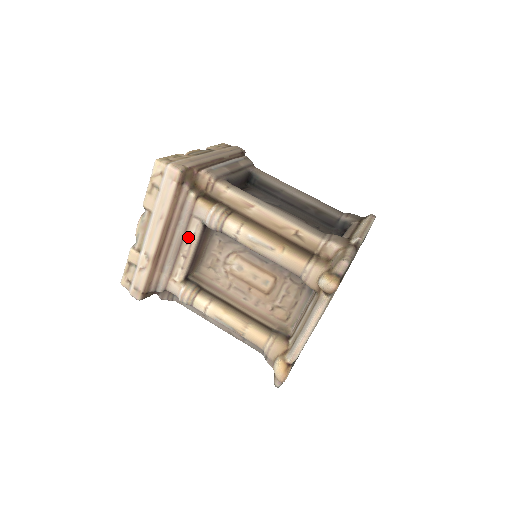
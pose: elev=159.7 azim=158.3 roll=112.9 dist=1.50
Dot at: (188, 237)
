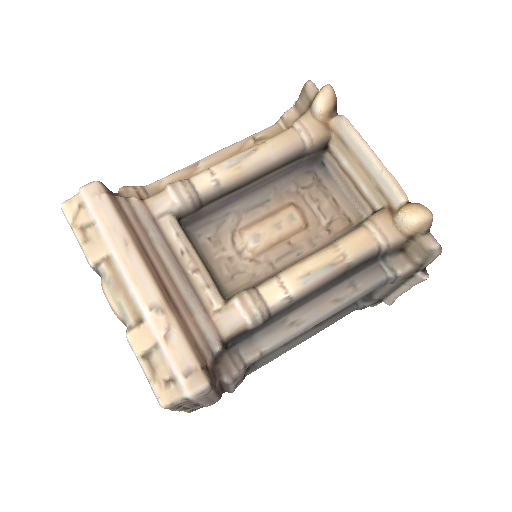
Dot at: (175, 245)
